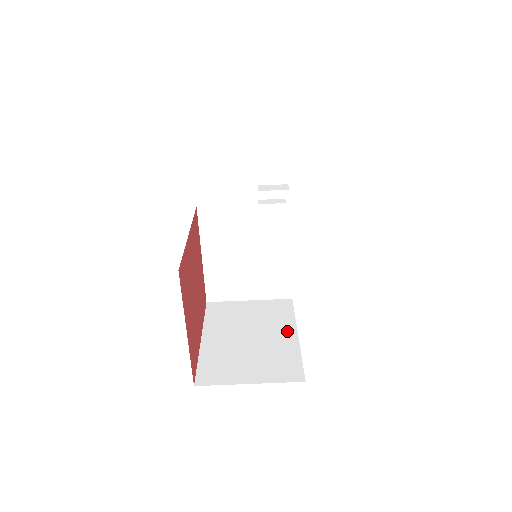
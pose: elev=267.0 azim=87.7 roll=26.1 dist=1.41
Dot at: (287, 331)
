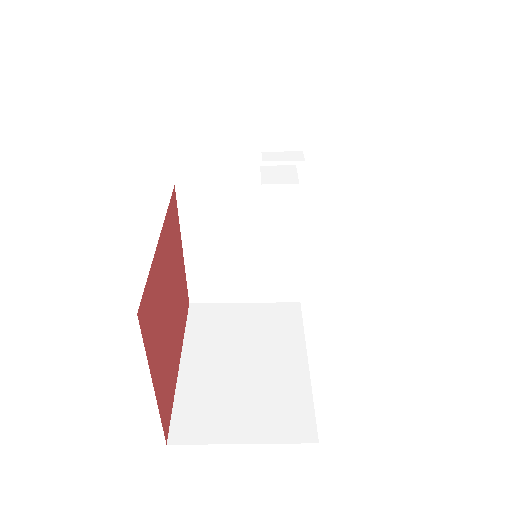
Dot at: (294, 355)
